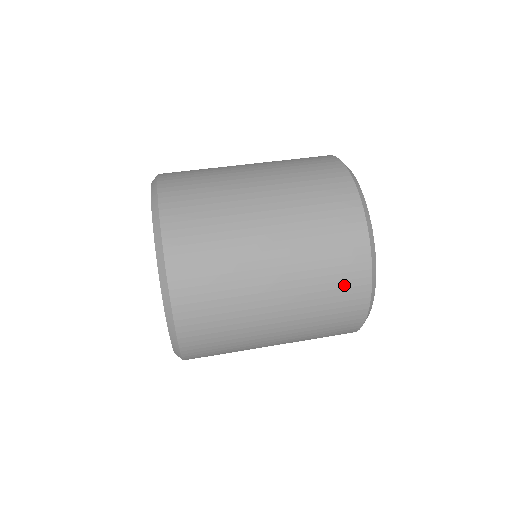
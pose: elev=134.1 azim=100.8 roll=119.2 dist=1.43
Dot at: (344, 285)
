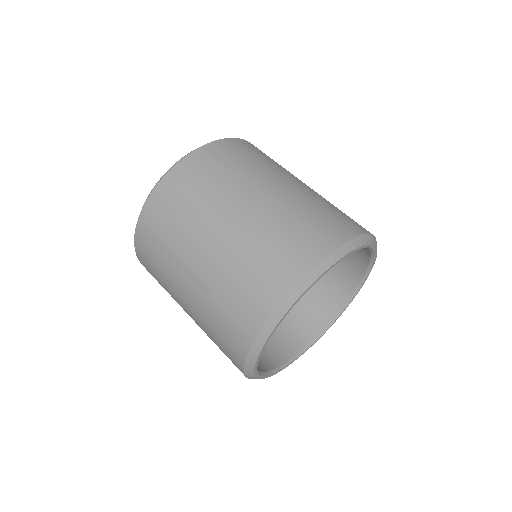
Dot at: occluded
